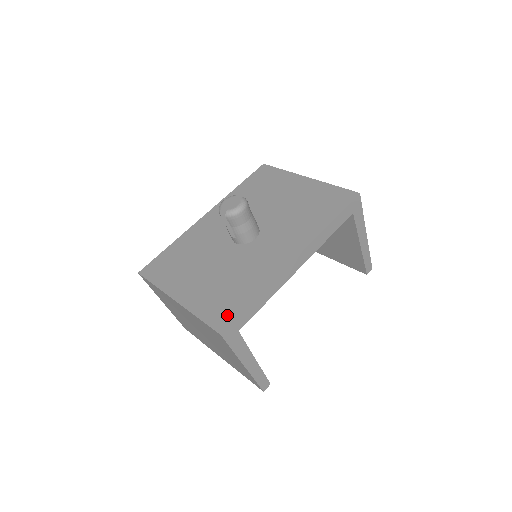
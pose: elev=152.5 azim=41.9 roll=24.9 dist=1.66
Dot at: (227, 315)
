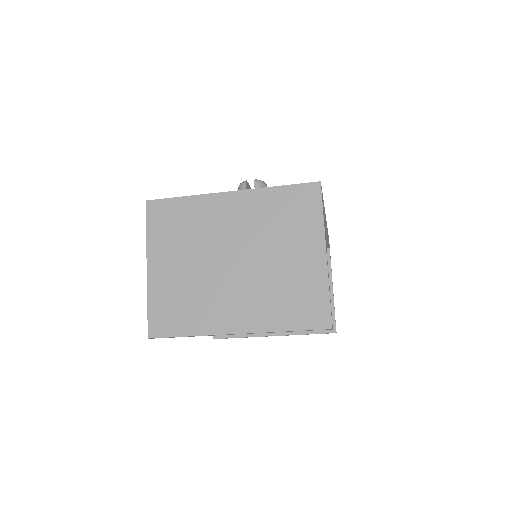
Dot at: occluded
